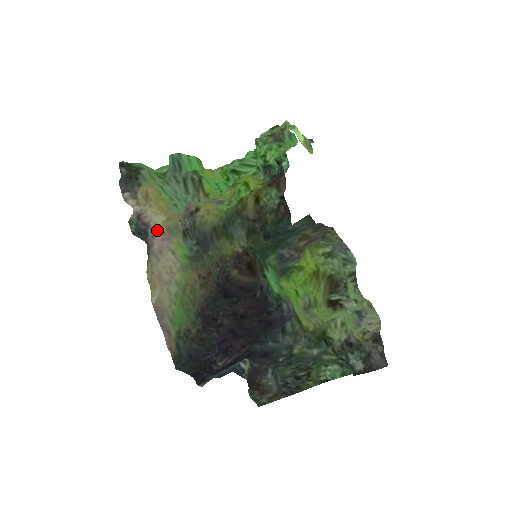
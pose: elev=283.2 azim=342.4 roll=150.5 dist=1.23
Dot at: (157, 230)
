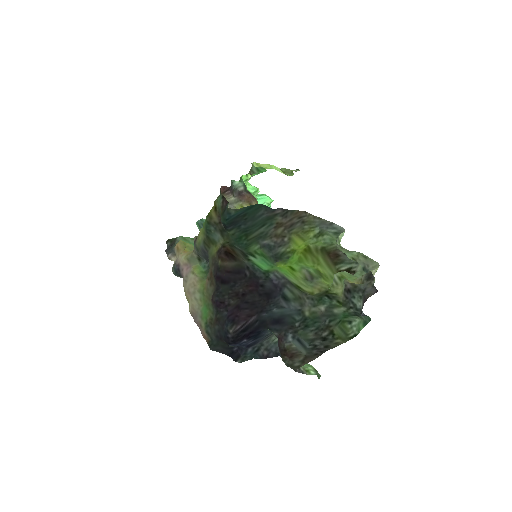
Dot at: (183, 265)
